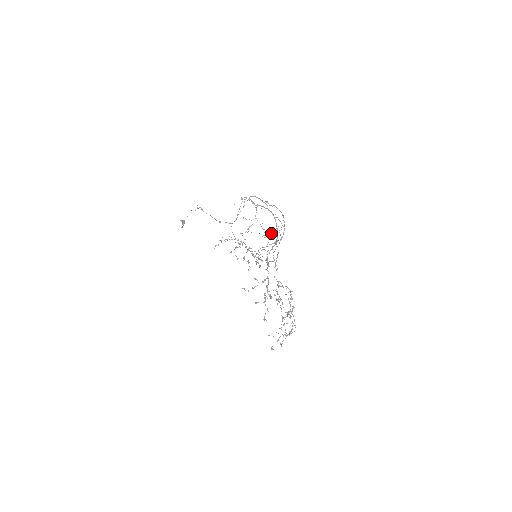
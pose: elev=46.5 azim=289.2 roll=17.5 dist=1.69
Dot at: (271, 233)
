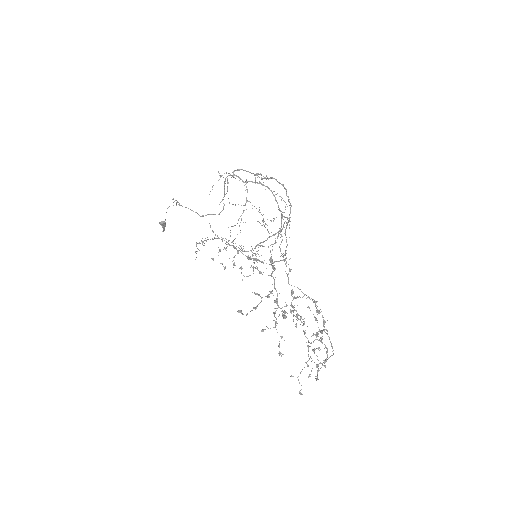
Dot at: (274, 218)
